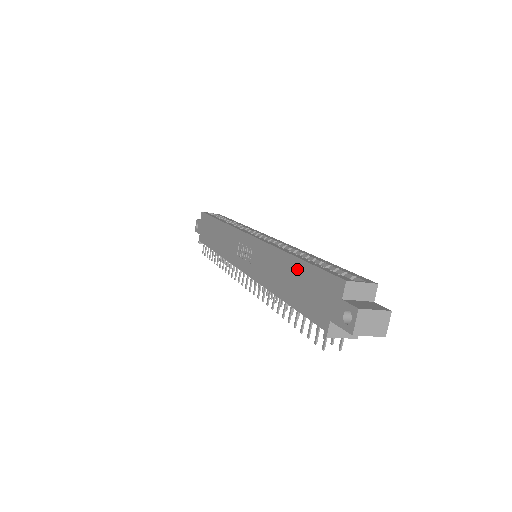
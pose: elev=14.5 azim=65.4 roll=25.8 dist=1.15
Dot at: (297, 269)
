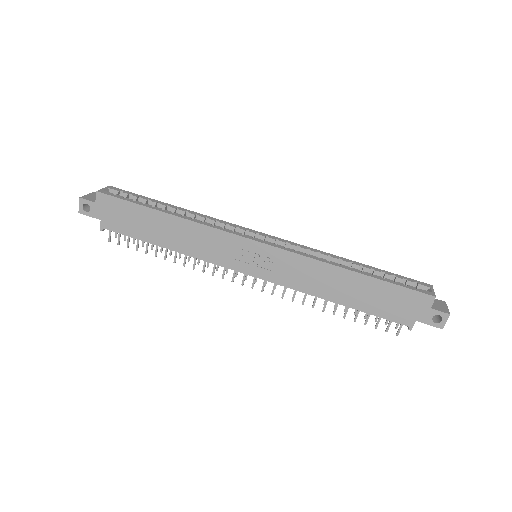
Dot at: (366, 284)
